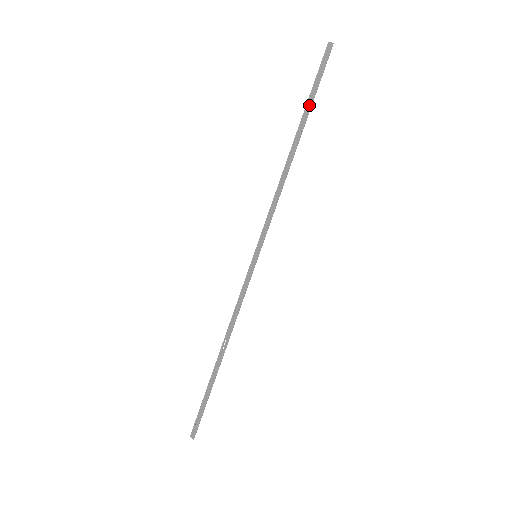
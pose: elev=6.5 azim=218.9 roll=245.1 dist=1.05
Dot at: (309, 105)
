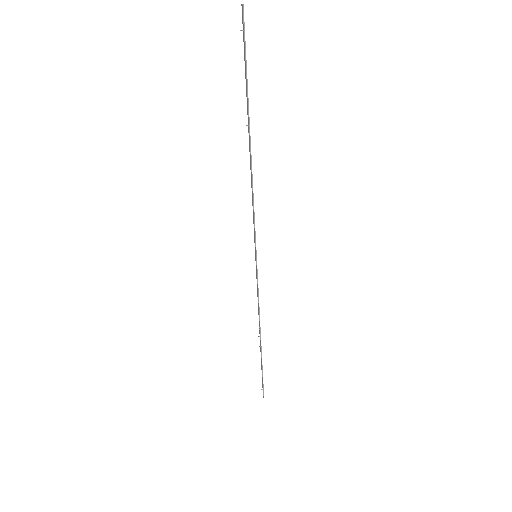
Dot at: (246, 92)
